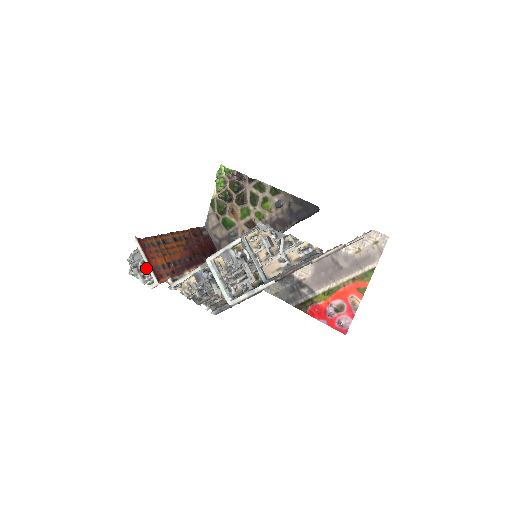
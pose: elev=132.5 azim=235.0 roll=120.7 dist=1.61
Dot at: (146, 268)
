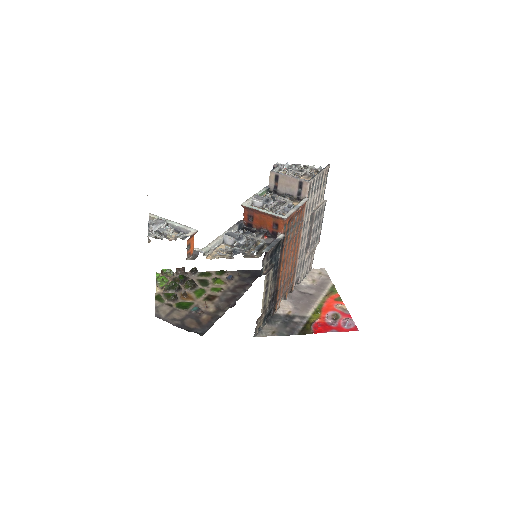
Dot at: (171, 230)
